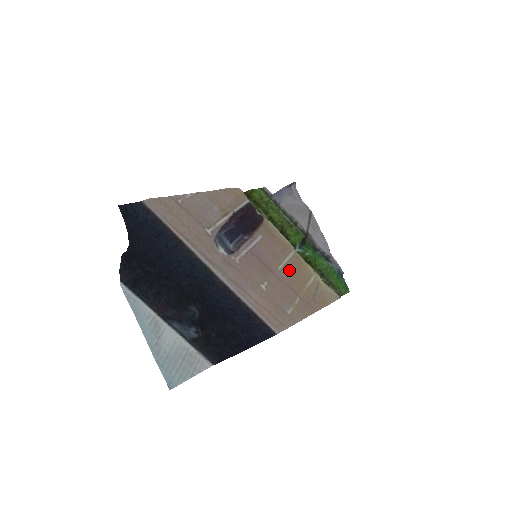
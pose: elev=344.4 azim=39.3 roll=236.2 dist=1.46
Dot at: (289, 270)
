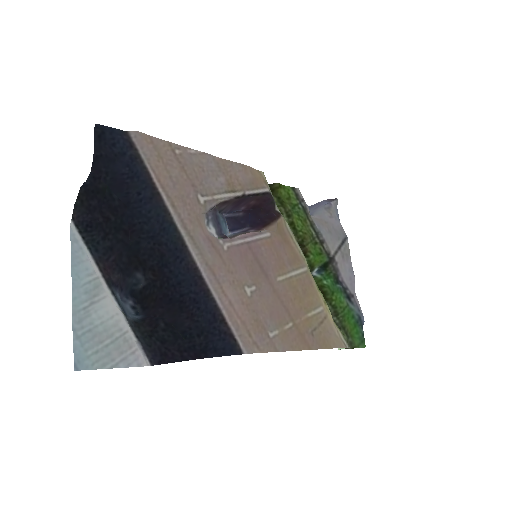
Dot at: (291, 286)
